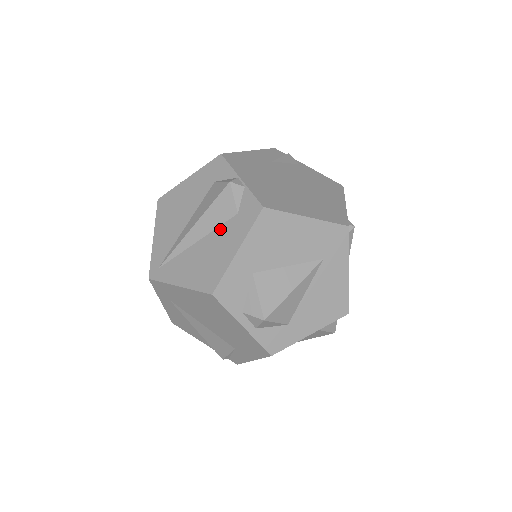
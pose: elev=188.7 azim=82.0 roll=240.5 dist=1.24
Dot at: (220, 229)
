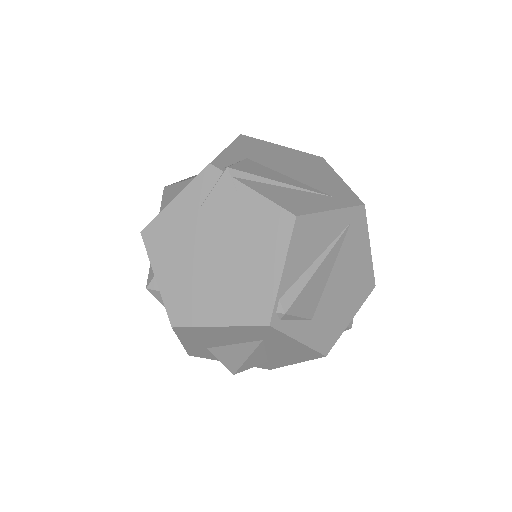
Dot at: occluded
